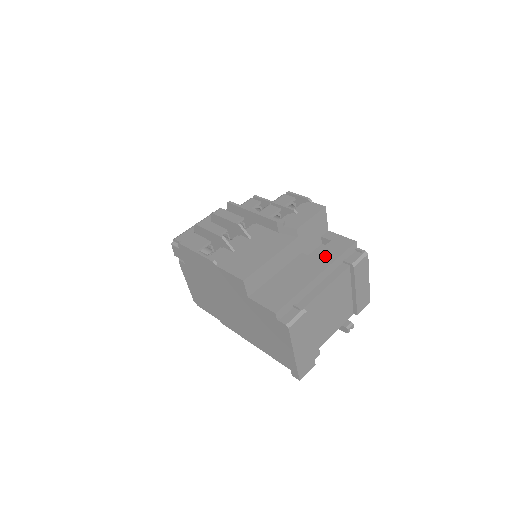
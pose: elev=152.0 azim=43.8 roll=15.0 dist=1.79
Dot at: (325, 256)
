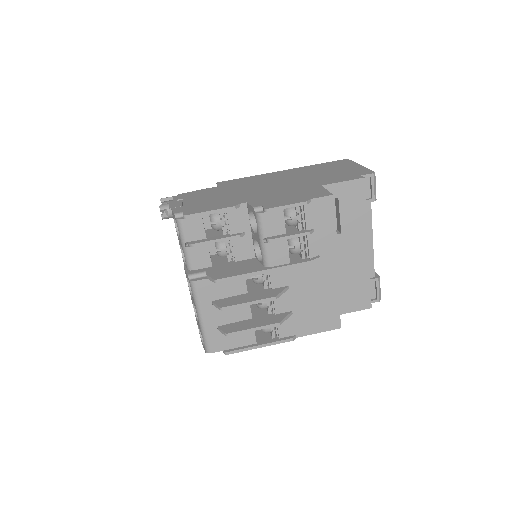
Dot at: (353, 222)
